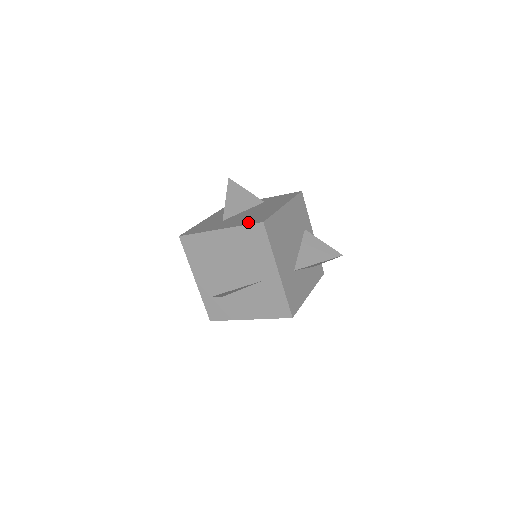
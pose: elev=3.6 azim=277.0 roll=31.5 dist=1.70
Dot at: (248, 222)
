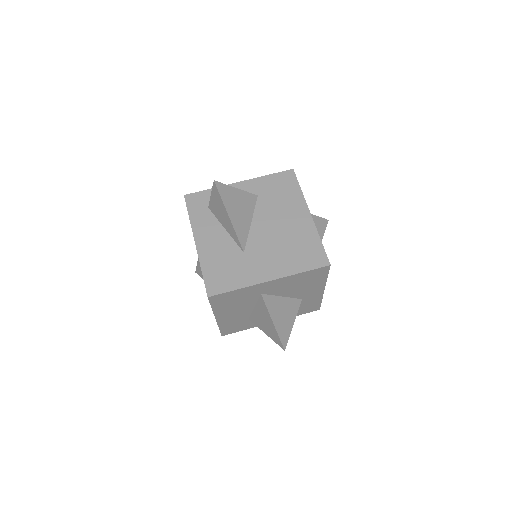
Dot at: (304, 264)
